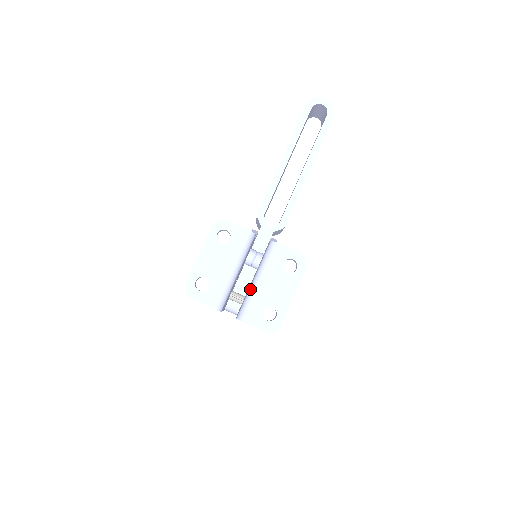
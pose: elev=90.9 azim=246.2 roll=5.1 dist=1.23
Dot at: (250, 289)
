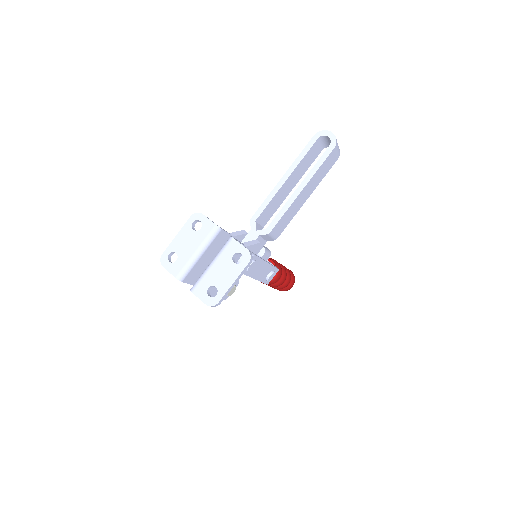
Dot at: (205, 269)
